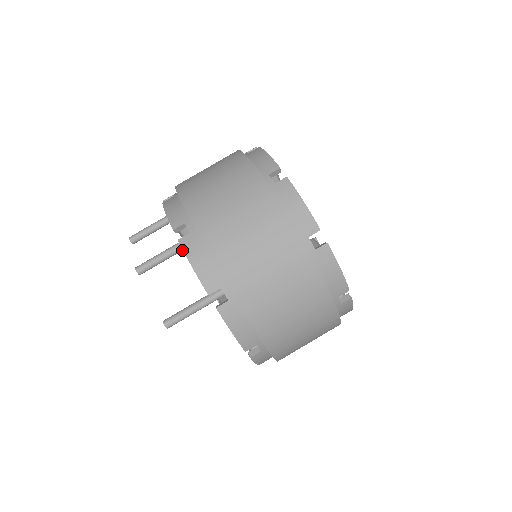
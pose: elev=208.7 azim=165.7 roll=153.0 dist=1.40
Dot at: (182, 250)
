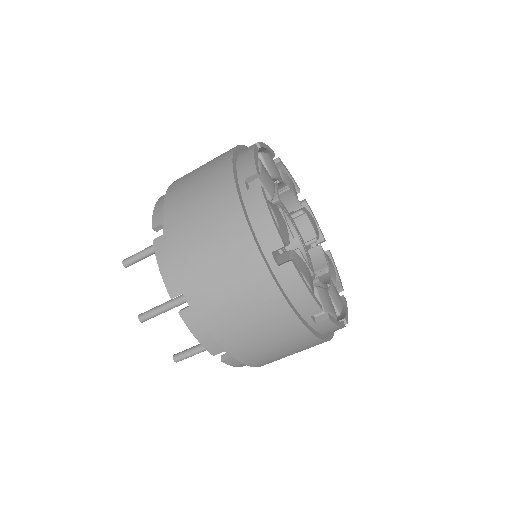
Dot at: (182, 303)
